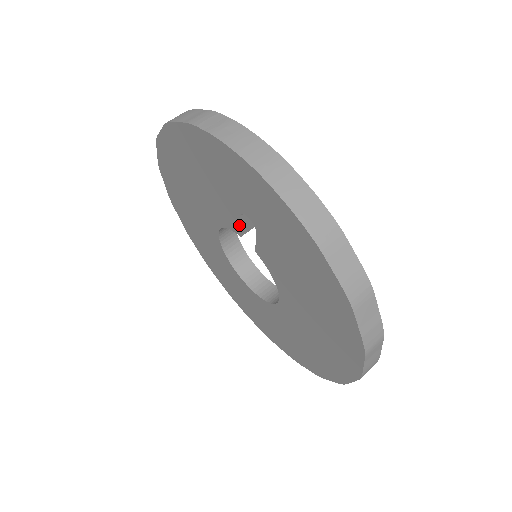
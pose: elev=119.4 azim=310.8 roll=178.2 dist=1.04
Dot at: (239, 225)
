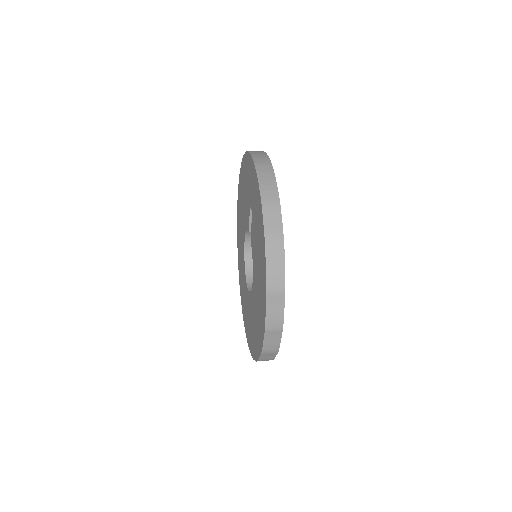
Dot at: (249, 220)
